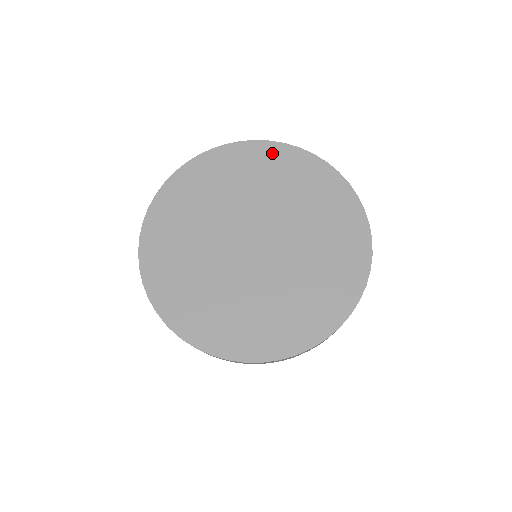
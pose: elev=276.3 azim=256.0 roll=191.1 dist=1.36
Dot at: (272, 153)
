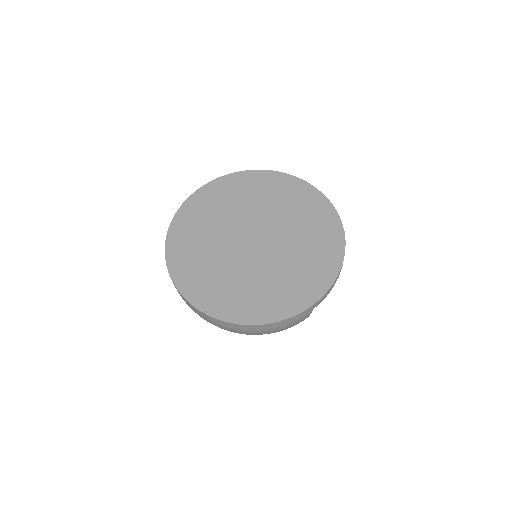
Dot at: (293, 185)
